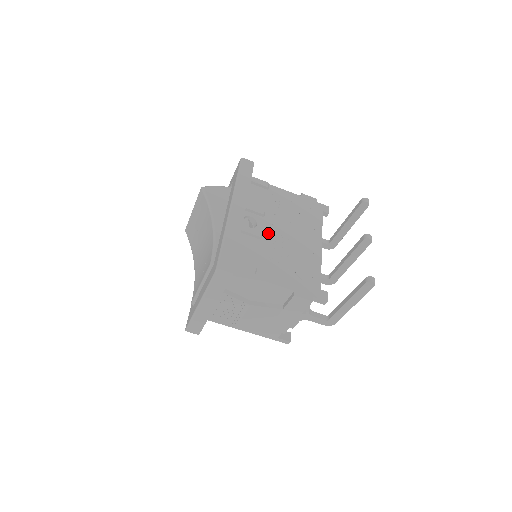
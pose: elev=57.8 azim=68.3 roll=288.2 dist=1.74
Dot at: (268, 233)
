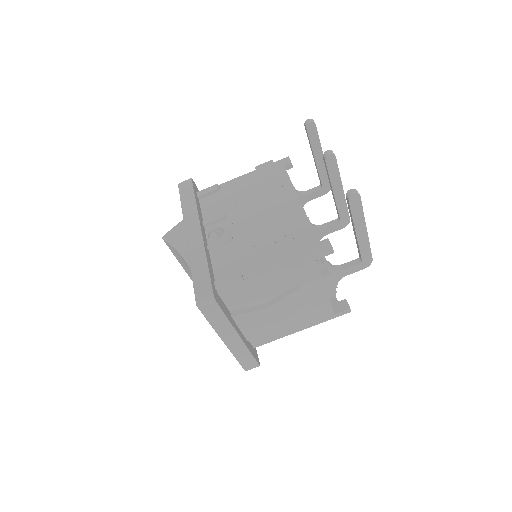
Dot at: (238, 230)
